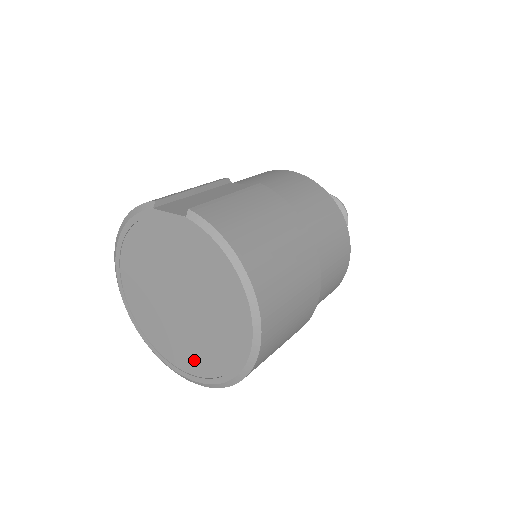
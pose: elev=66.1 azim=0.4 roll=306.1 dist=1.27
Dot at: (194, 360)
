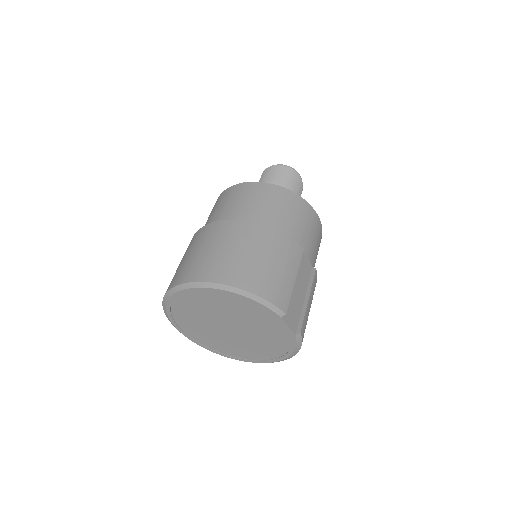
Dot at: (200, 336)
